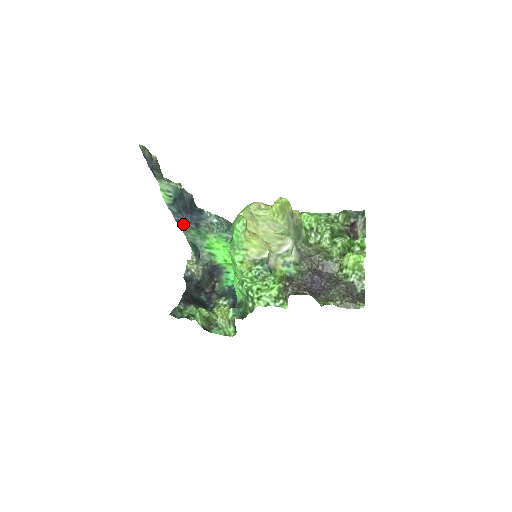
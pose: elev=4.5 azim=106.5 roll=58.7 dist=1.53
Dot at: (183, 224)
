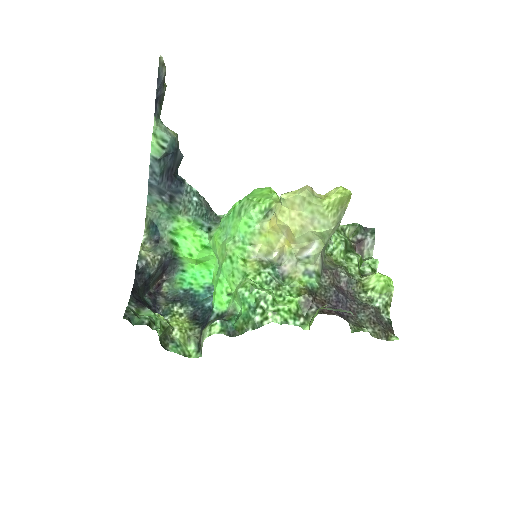
Dot at: (153, 192)
